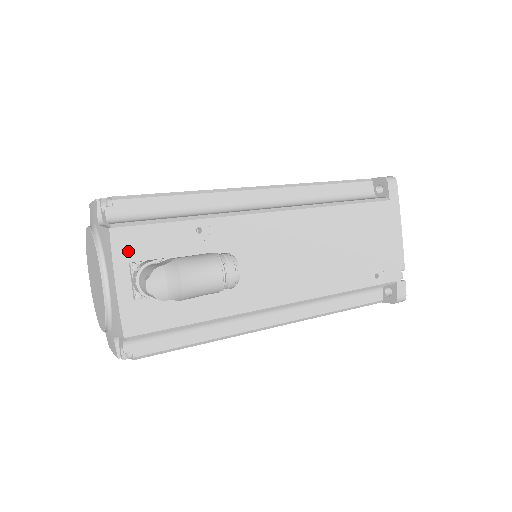
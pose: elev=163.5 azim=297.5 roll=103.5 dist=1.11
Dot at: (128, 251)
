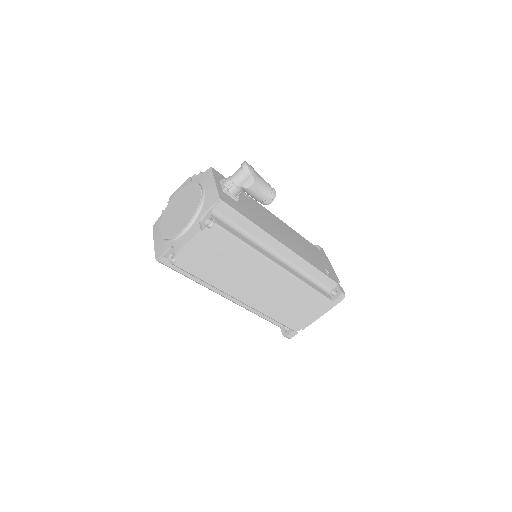
Dot at: (219, 177)
